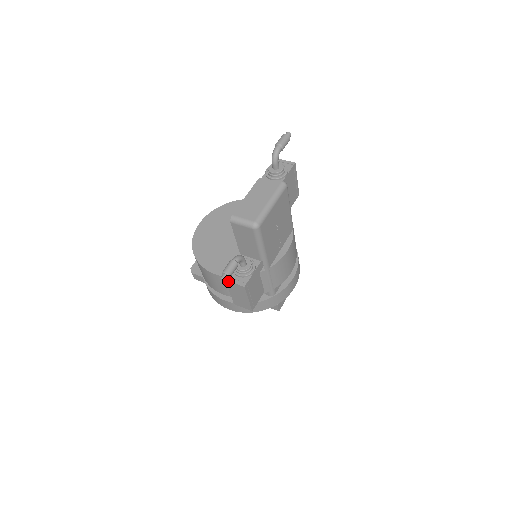
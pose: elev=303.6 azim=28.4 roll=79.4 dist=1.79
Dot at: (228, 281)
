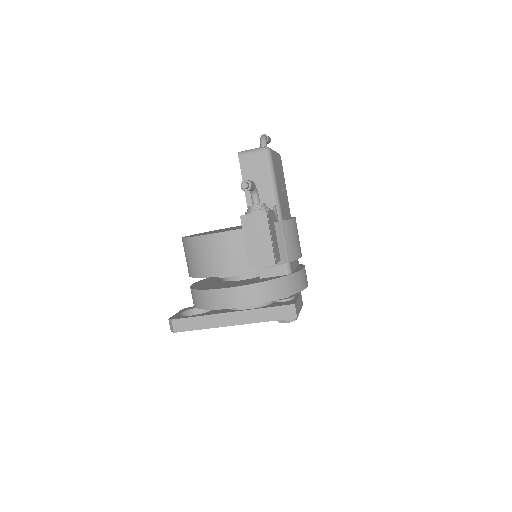
Dot at: (244, 215)
